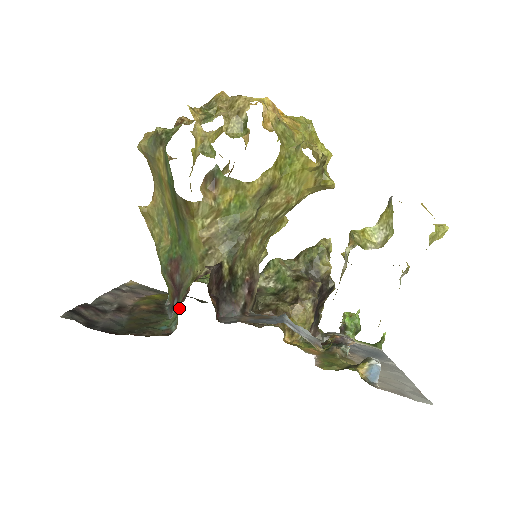
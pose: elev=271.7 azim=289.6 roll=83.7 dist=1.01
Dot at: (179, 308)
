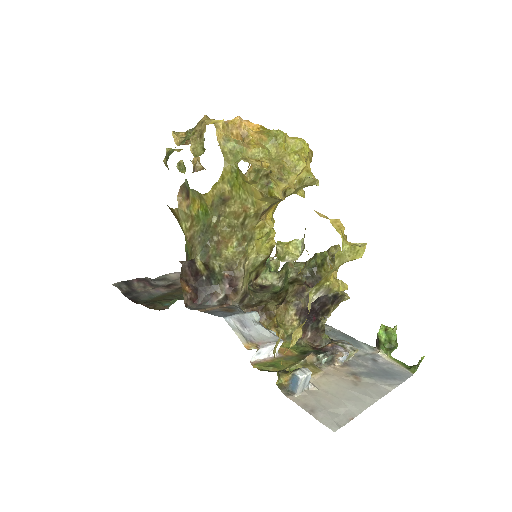
Dot at: occluded
